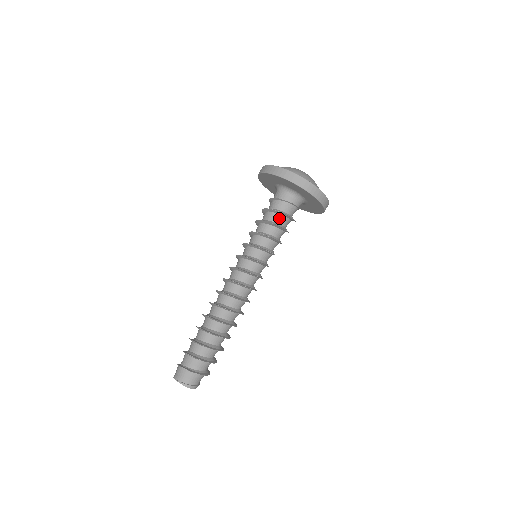
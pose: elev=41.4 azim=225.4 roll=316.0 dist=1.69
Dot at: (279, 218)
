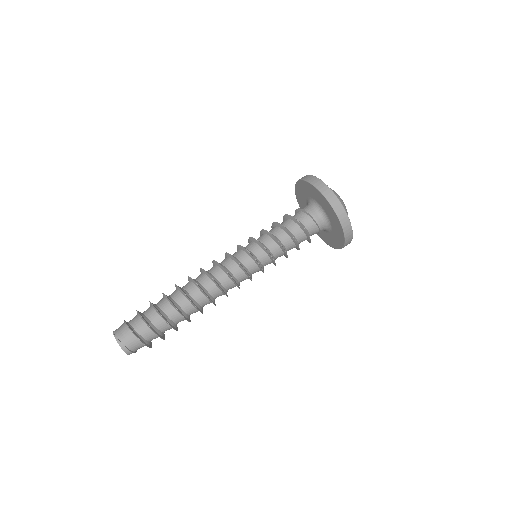
Dot at: (295, 228)
